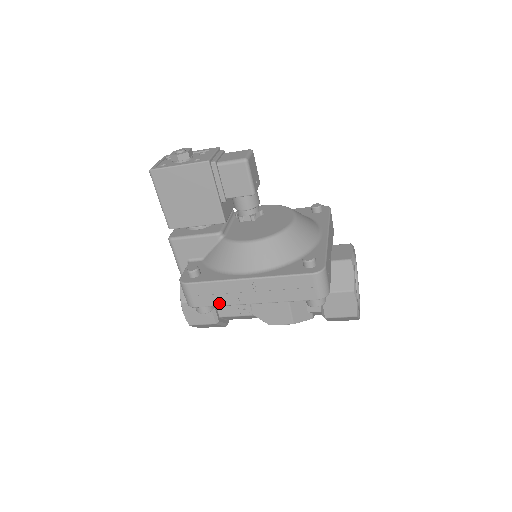
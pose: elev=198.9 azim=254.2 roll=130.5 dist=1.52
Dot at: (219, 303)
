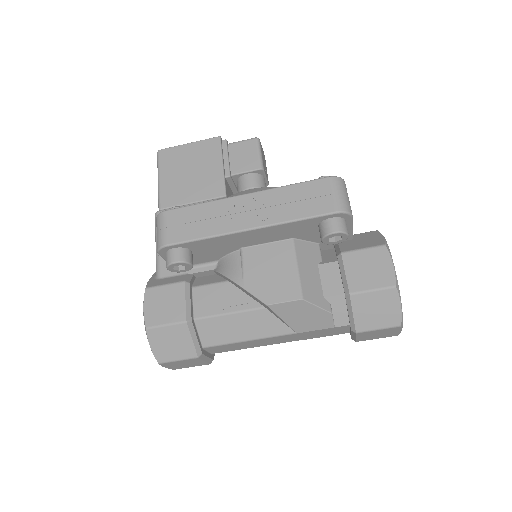
Dot at: (202, 234)
